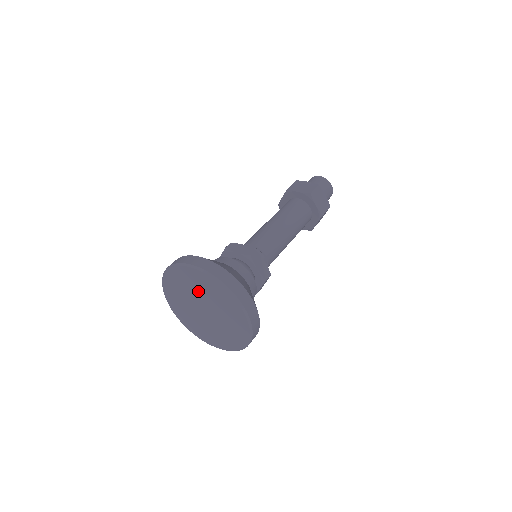
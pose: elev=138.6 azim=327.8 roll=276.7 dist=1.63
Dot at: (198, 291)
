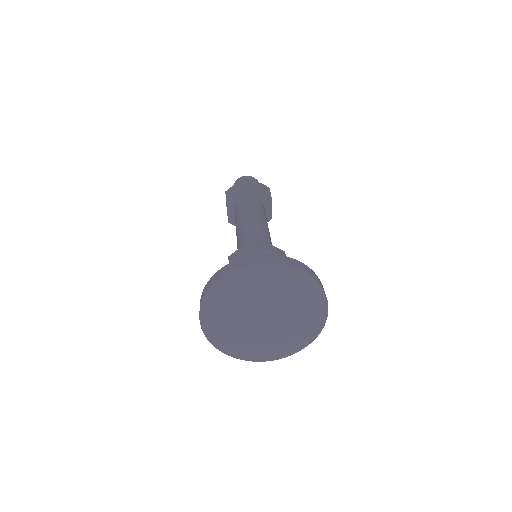
Dot at: (276, 296)
